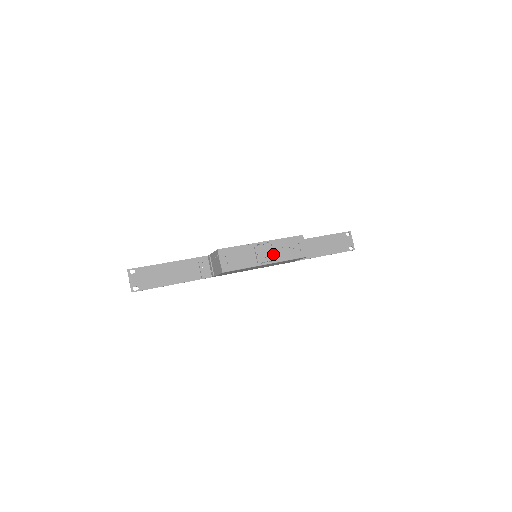
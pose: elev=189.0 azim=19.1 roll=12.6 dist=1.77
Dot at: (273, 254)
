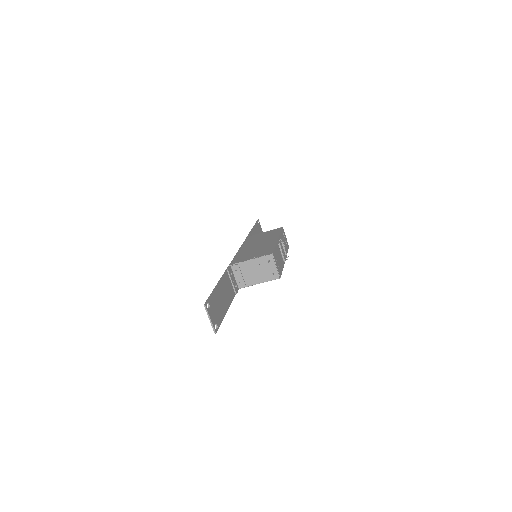
Dot at: (284, 250)
